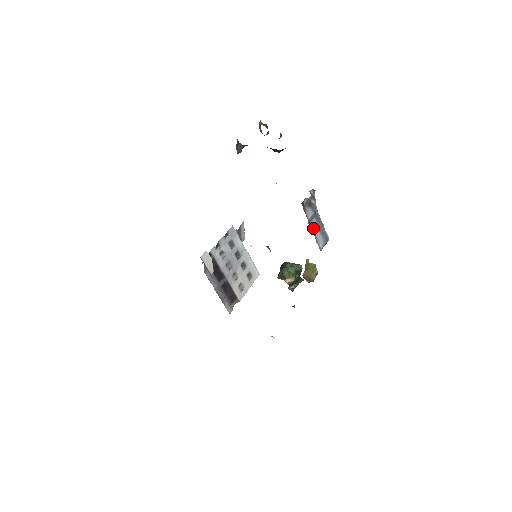
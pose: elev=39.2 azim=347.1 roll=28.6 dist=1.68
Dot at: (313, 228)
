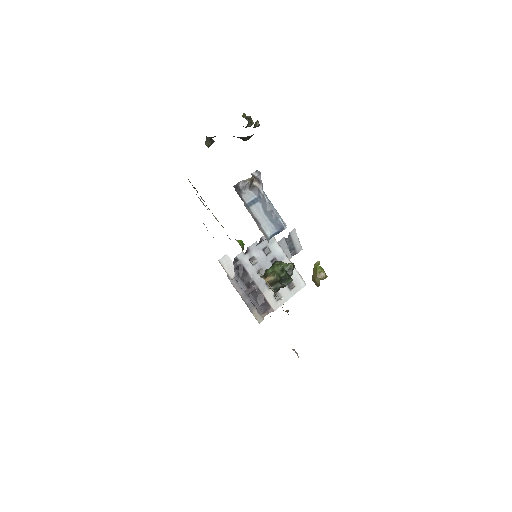
Dot at: (255, 213)
